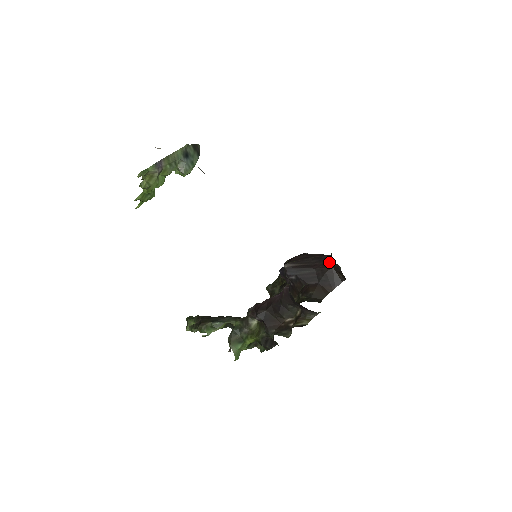
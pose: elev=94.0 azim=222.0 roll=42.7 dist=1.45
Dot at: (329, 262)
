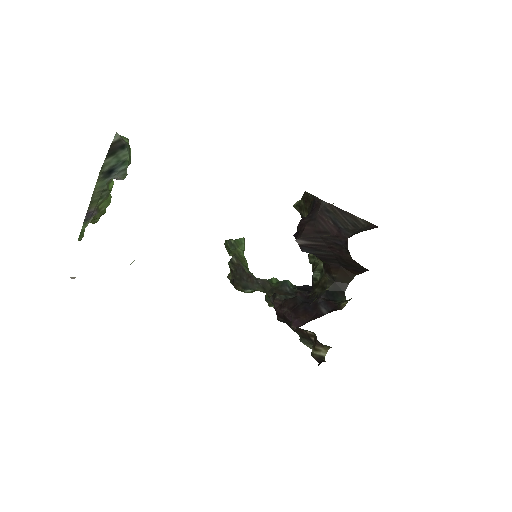
Dot at: (346, 250)
